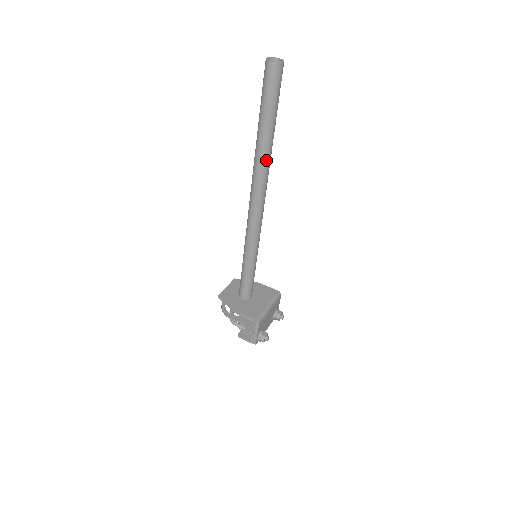
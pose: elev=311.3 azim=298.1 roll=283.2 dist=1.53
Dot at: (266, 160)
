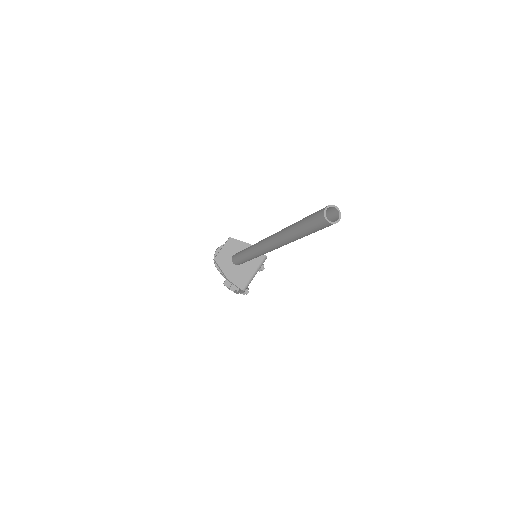
Dot at: occluded
